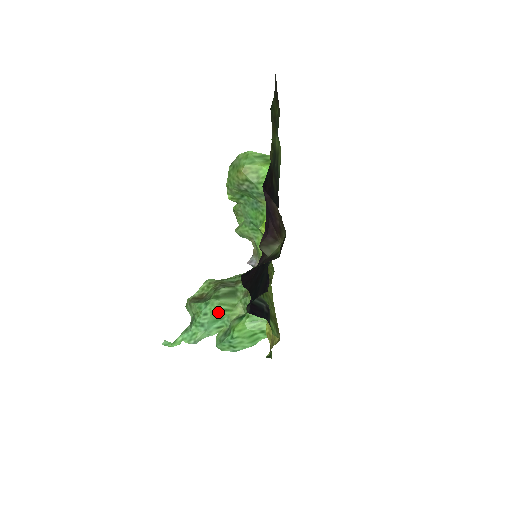
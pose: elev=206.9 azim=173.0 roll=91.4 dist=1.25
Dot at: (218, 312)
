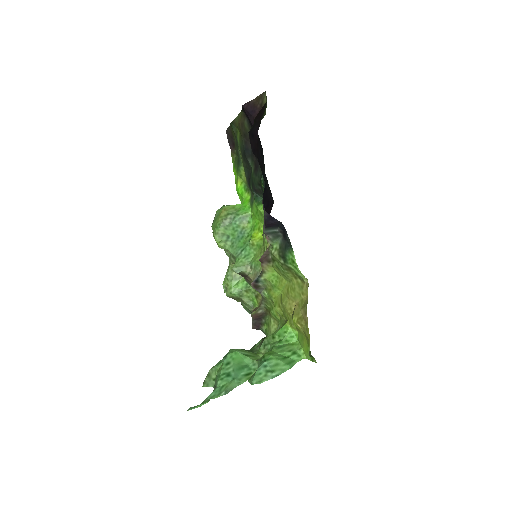
Dot at: (240, 358)
